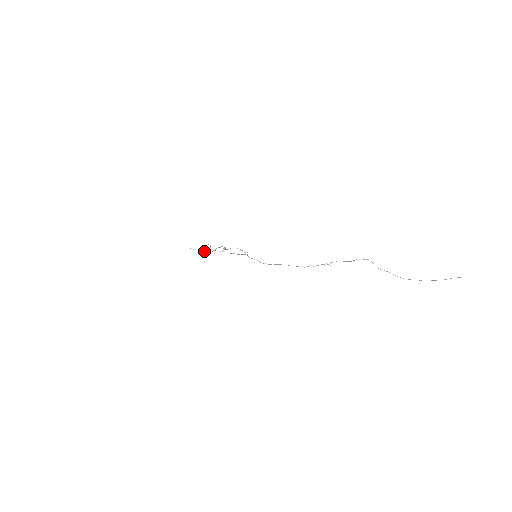
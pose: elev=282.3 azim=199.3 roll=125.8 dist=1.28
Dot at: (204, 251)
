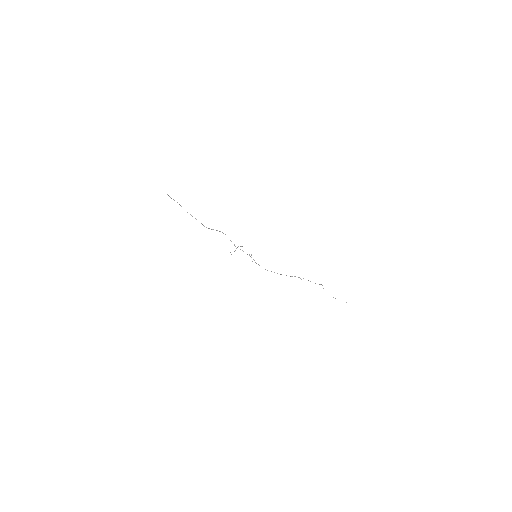
Dot at: occluded
